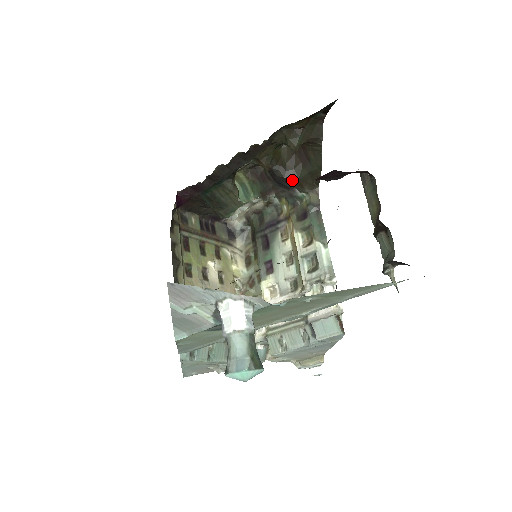
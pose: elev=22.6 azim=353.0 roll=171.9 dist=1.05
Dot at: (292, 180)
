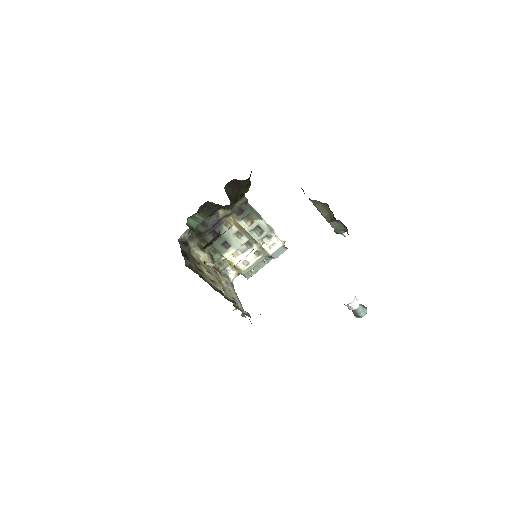
Dot at: occluded
